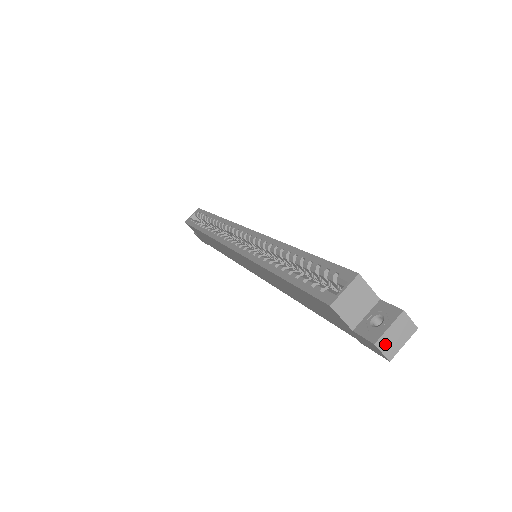
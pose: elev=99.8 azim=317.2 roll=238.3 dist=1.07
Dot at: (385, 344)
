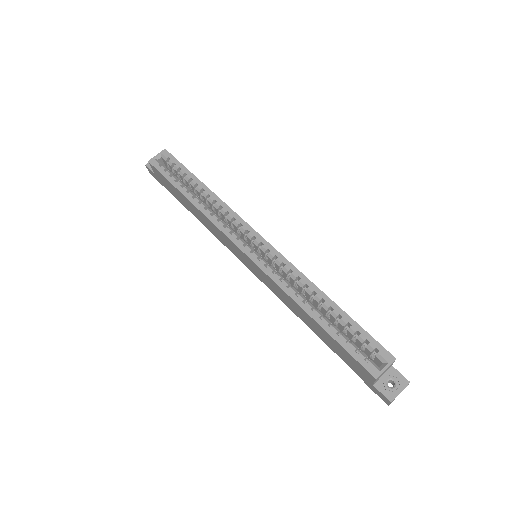
Dot at: occluded
